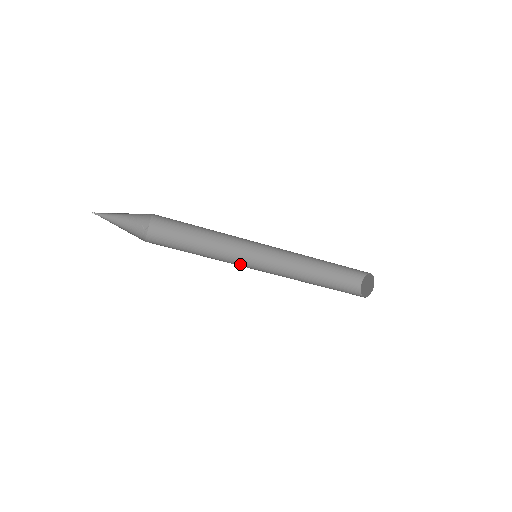
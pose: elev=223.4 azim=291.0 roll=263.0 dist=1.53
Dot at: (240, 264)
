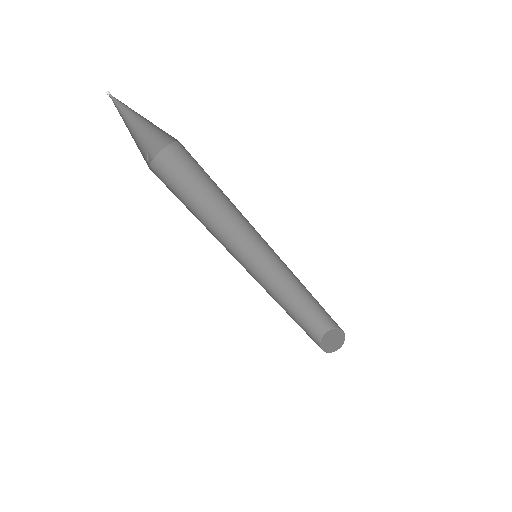
Dot at: occluded
